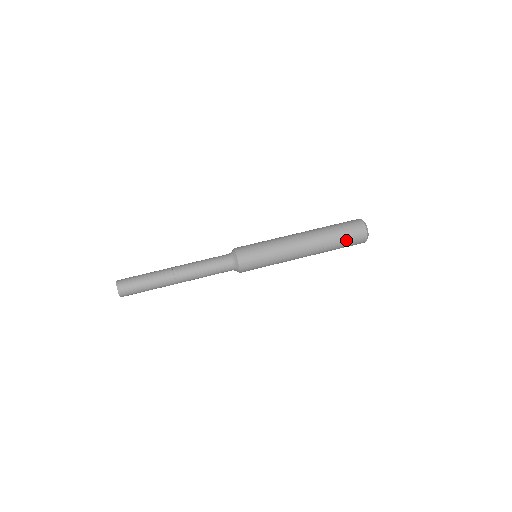
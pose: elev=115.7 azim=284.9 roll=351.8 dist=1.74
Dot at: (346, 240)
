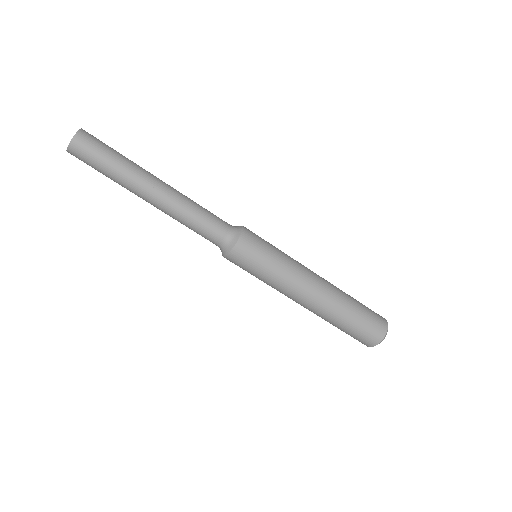
Dot at: (350, 333)
